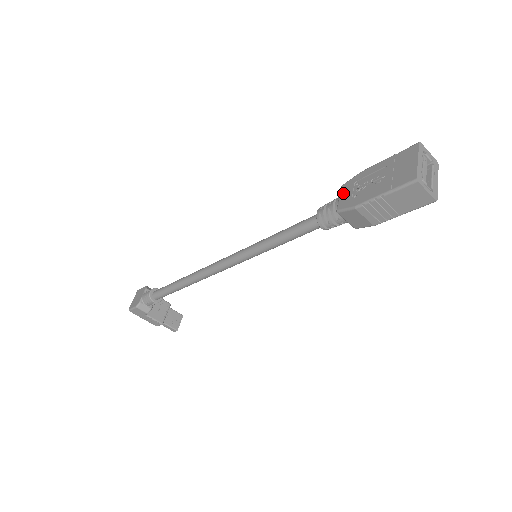
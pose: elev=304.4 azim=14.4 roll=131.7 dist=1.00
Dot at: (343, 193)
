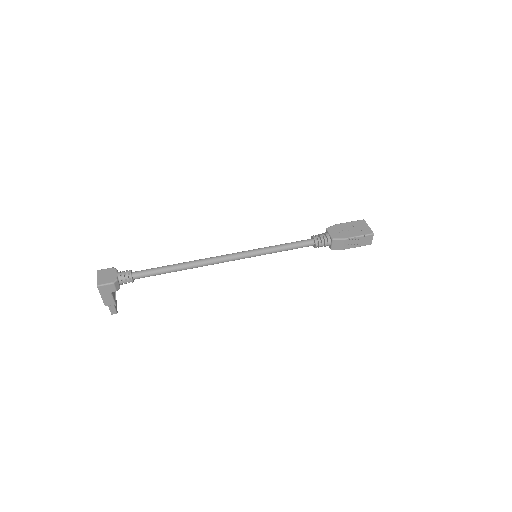
Dot at: (331, 232)
